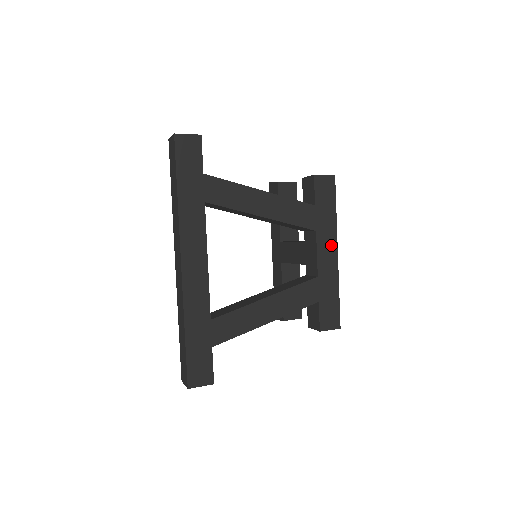
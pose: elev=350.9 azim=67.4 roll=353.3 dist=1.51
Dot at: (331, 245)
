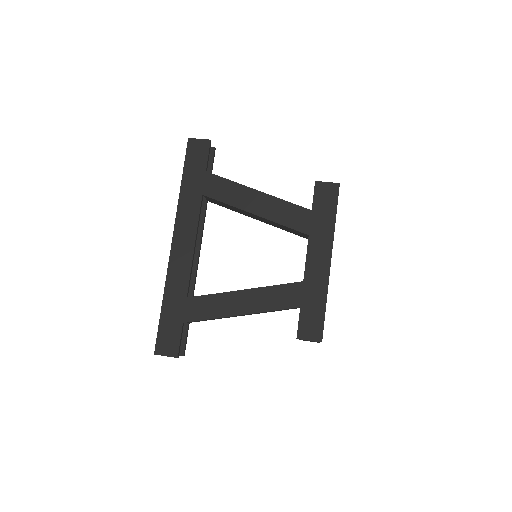
Dot at: (324, 252)
